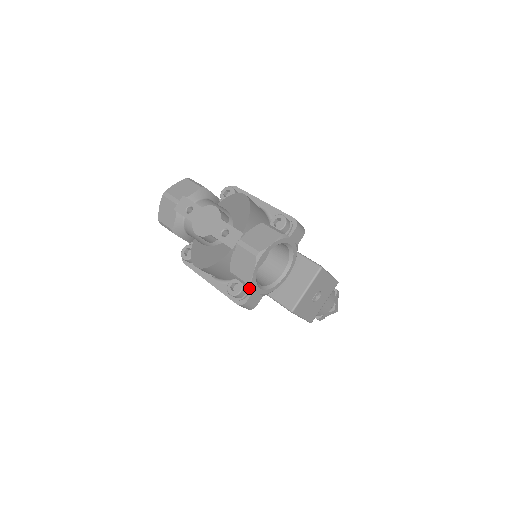
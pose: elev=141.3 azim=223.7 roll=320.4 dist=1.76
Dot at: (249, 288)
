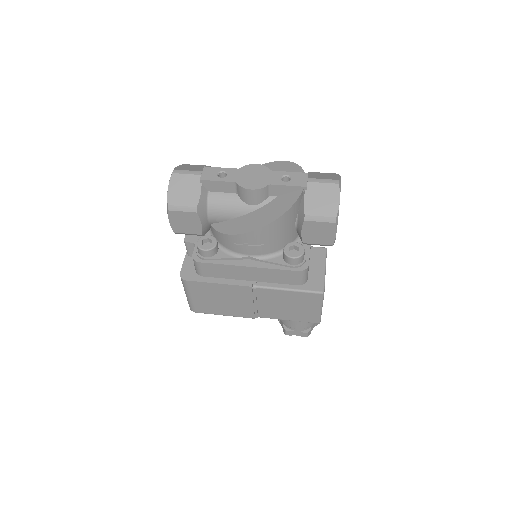
Dot at: occluded
